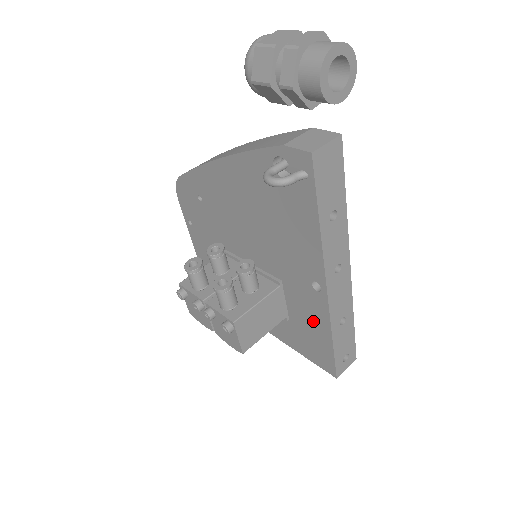
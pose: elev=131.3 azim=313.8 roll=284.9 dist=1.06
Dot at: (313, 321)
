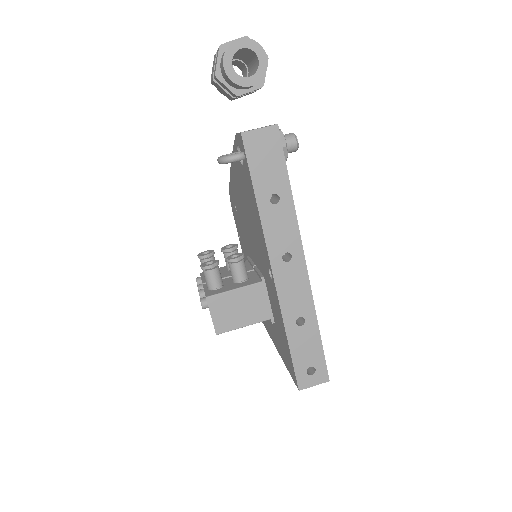
Dot at: (279, 318)
